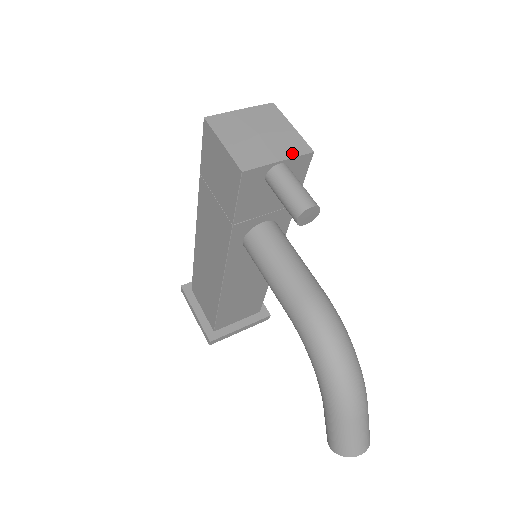
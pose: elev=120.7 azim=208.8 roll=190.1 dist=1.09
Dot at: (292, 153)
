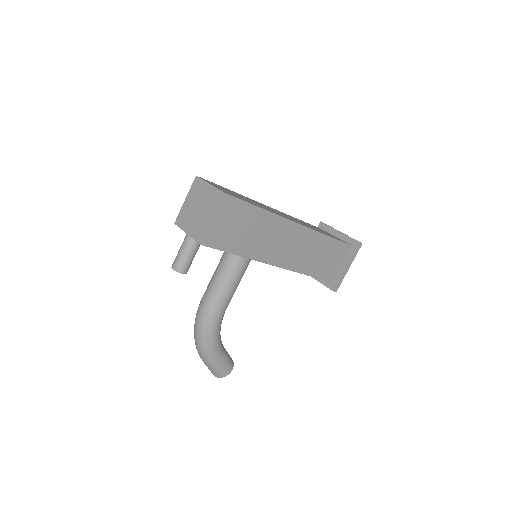
Dot at: (194, 235)
